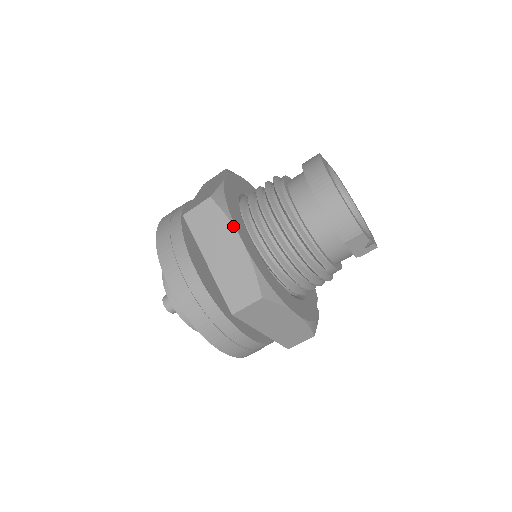
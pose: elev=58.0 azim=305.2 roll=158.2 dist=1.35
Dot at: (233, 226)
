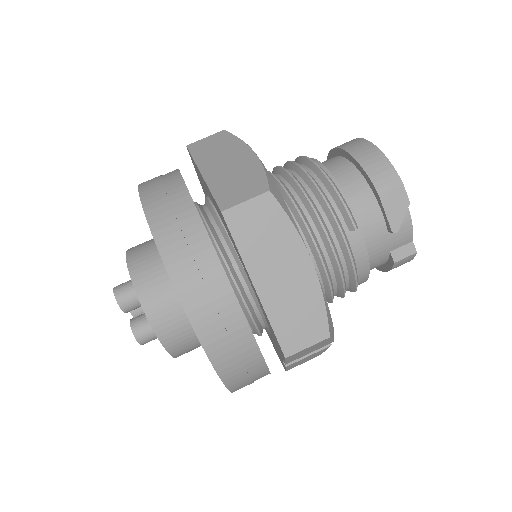
Dot at: (245, 143)
